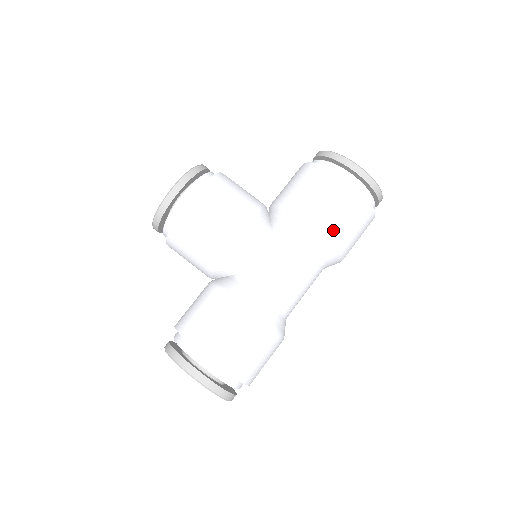
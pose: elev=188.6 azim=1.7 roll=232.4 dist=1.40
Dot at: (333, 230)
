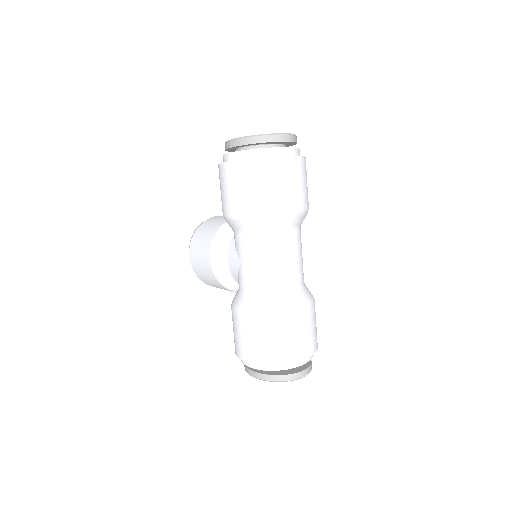
Dot at: (241, 208)
